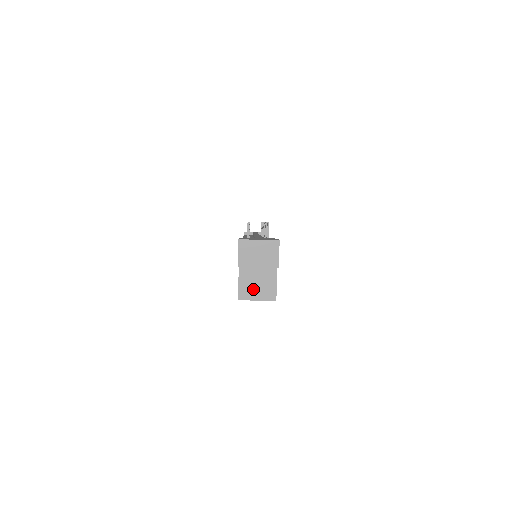
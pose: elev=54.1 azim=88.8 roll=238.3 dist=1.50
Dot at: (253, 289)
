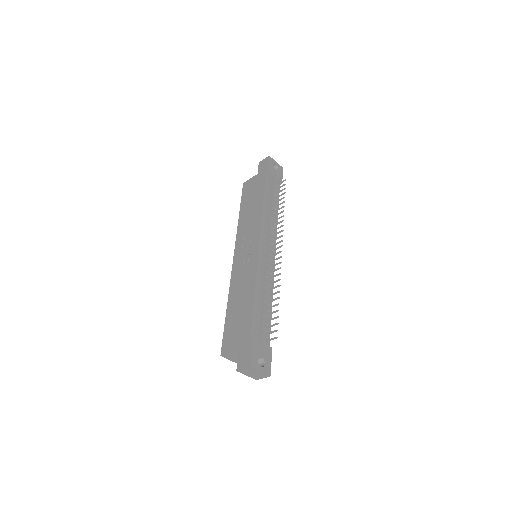
Dot at: (234, 358)
